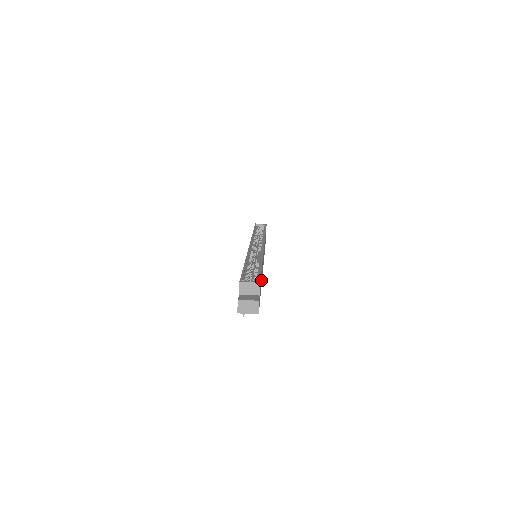
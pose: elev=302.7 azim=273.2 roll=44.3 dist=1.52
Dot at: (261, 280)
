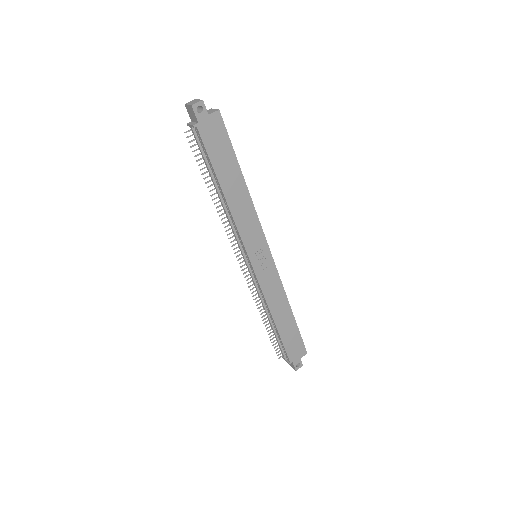
Dot at: (228, 178)
